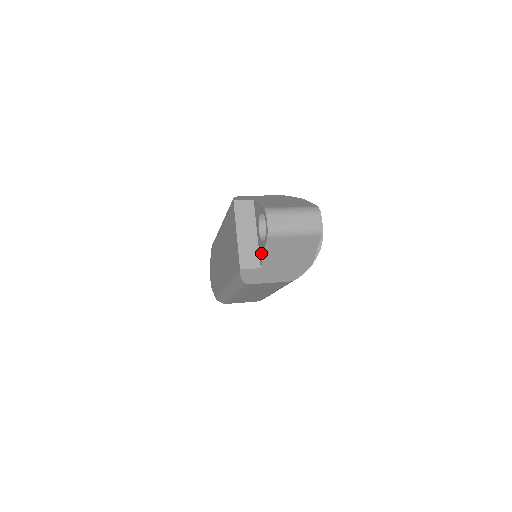
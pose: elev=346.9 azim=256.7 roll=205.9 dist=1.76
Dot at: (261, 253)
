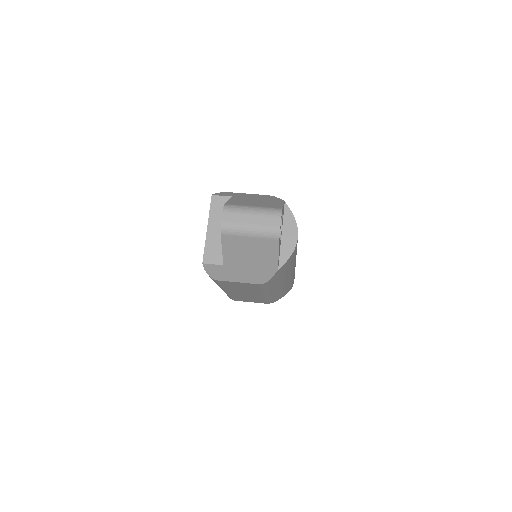
Dot at: occluded
